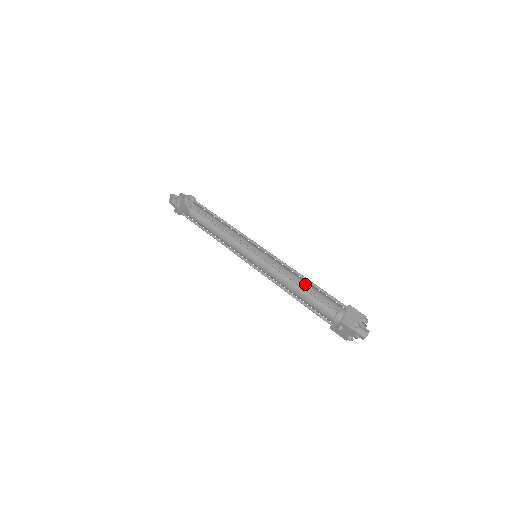
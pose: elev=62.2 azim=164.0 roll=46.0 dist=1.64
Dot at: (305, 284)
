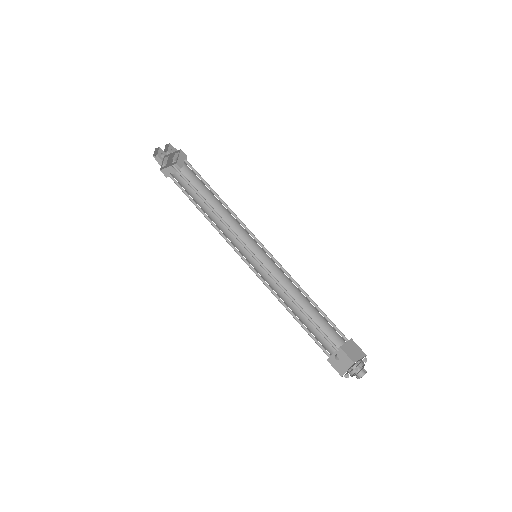
Dot at: (307, 301)
